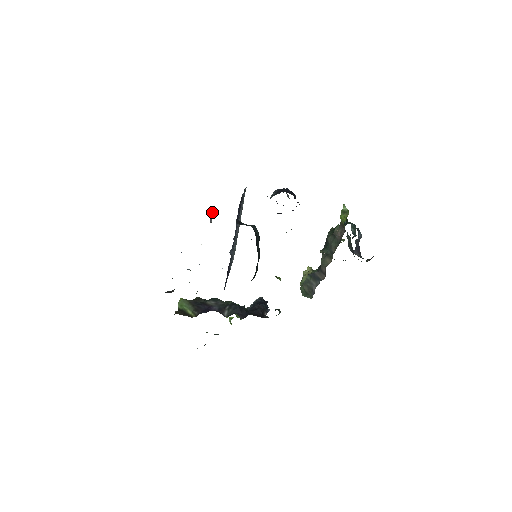
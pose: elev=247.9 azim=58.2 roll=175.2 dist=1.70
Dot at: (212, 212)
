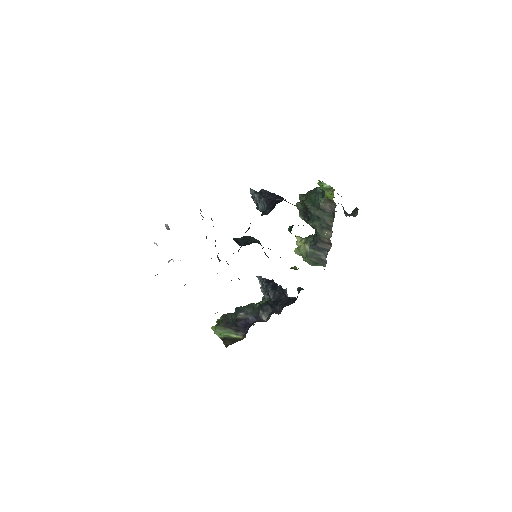
Dot at: occluded
